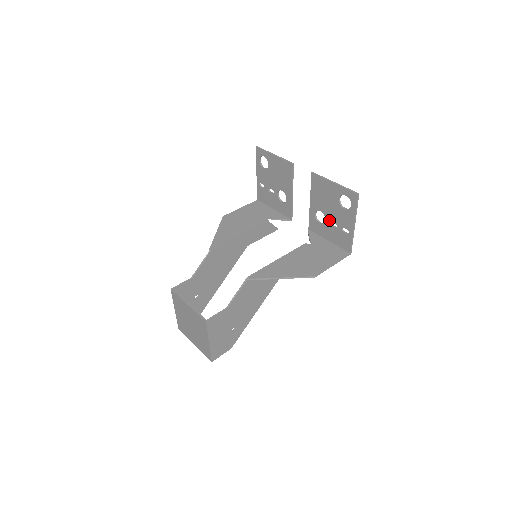
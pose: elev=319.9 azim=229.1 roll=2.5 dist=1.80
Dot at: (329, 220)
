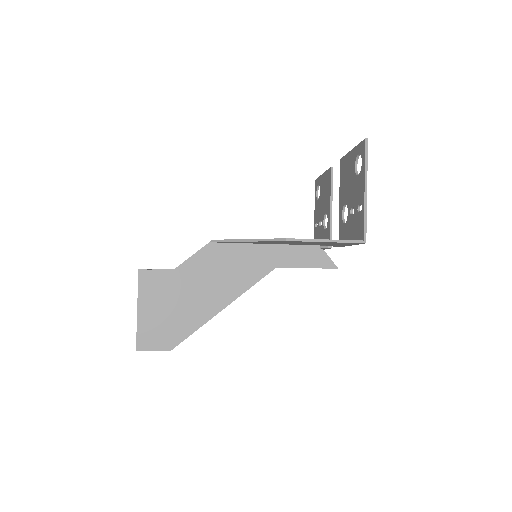
Dot at: (350, 209)
